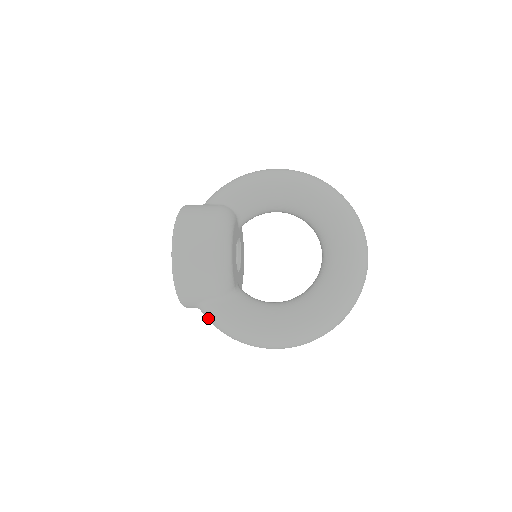
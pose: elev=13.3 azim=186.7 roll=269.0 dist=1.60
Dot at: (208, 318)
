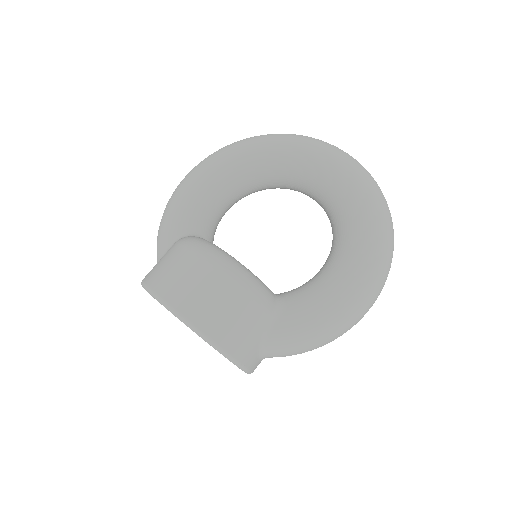
Dot at: (283, 351)
